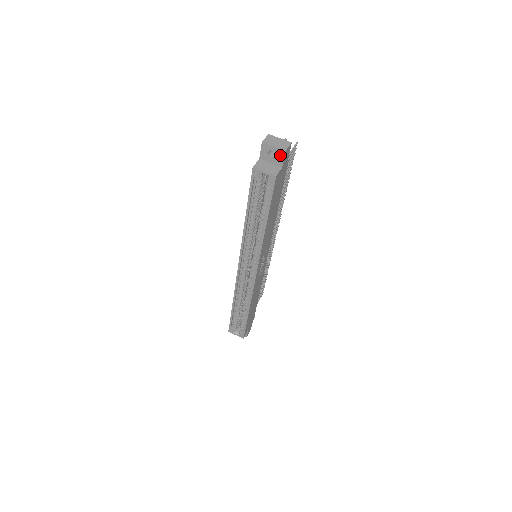
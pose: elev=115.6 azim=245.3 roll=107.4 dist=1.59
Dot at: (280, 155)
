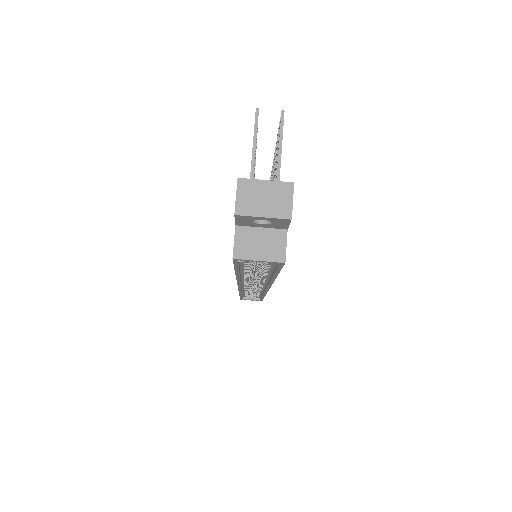
Dot at: (280, 222)
